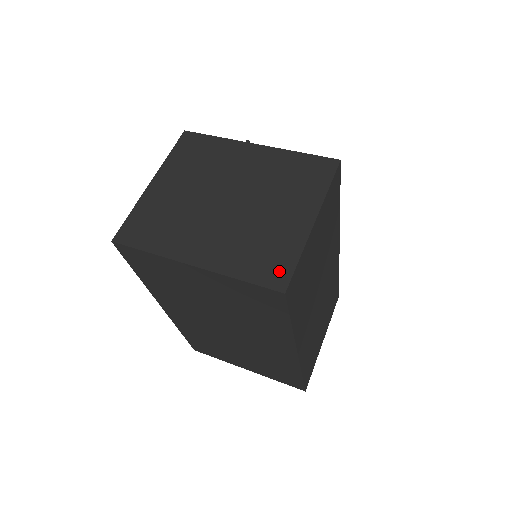
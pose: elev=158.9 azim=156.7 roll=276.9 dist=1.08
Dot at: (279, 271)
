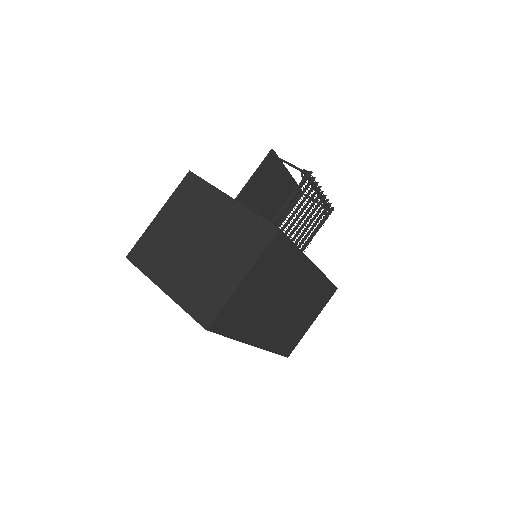
Dot at: (208, 312)
